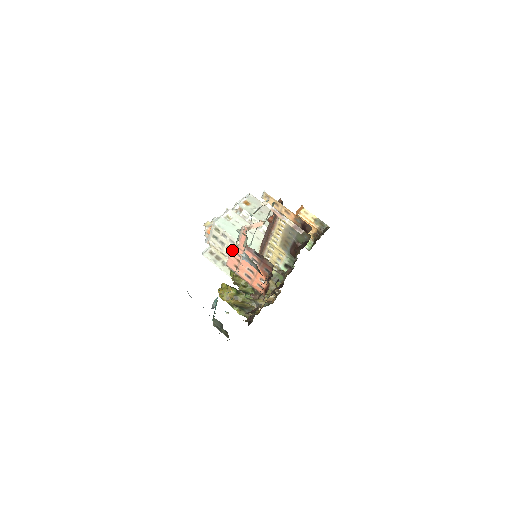
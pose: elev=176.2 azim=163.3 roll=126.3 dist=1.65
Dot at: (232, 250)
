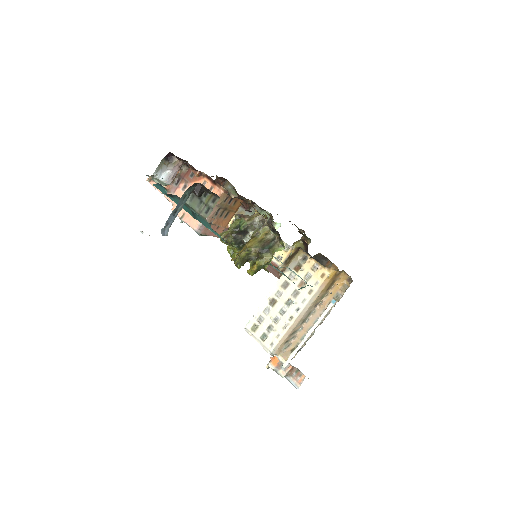
Dot at: occluded
